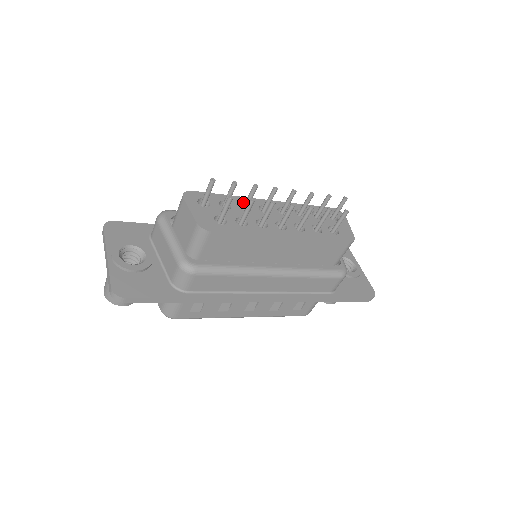
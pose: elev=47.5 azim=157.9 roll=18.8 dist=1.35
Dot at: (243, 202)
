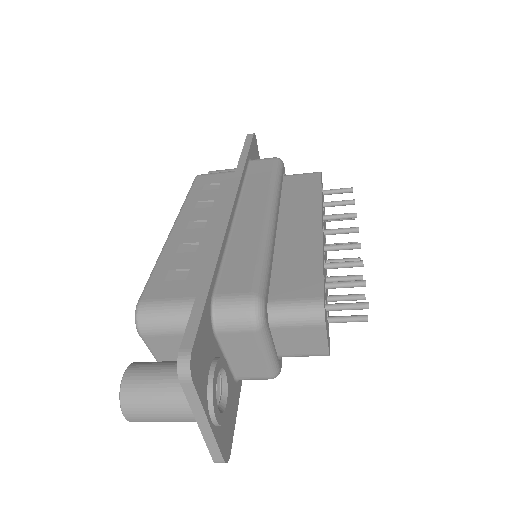
Dot at: occluded
